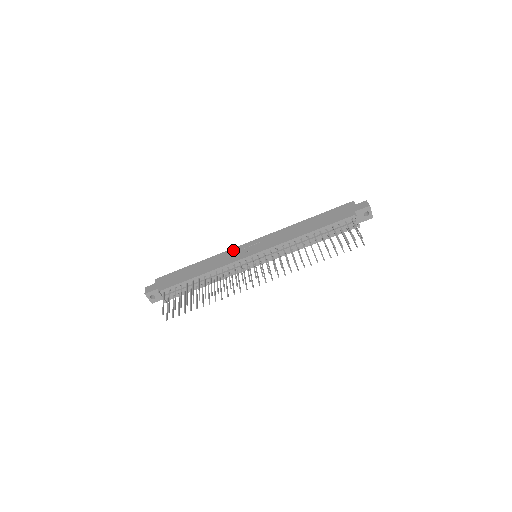
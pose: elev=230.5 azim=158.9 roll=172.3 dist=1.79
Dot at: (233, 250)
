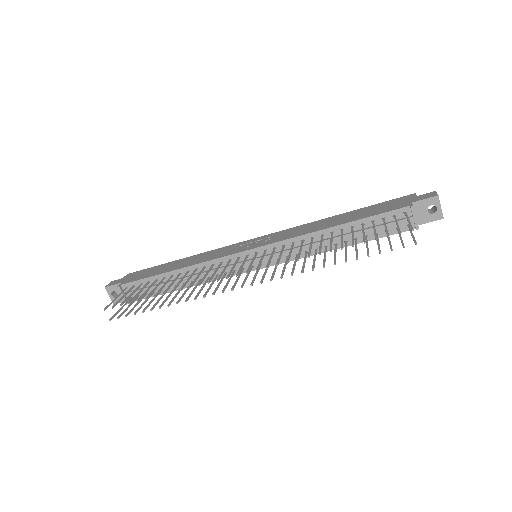
Dot at: (229, 246)
